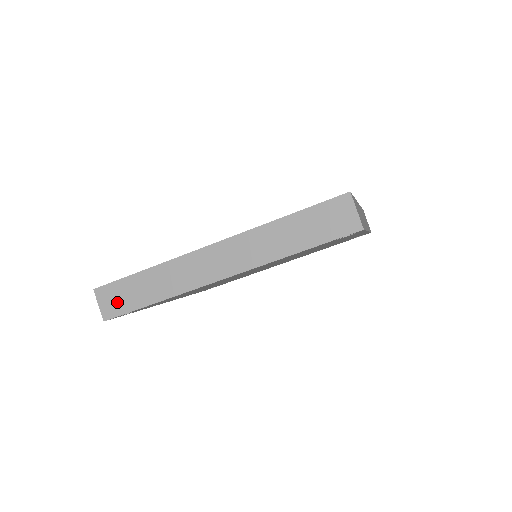
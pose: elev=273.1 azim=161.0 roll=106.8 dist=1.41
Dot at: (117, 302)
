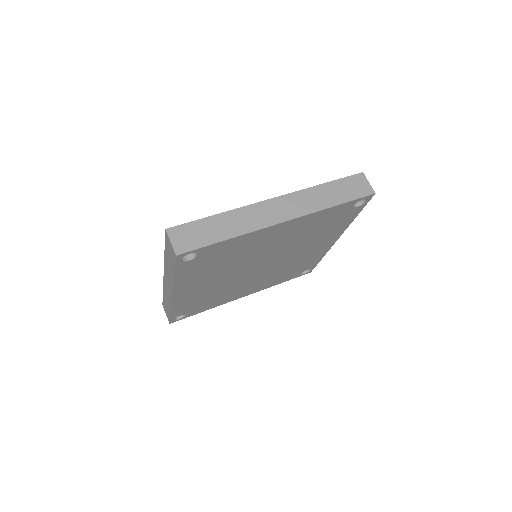
Dot at: (190, 239)
